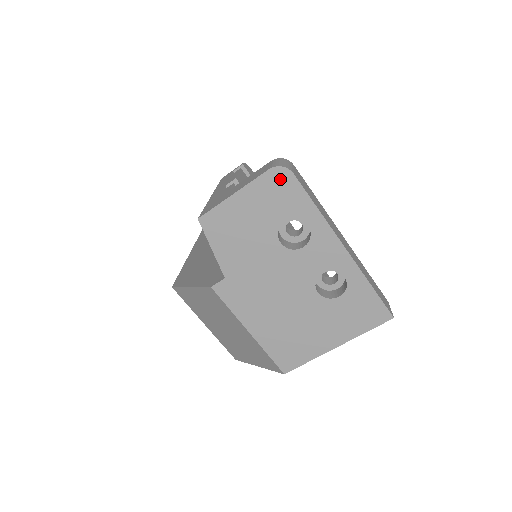
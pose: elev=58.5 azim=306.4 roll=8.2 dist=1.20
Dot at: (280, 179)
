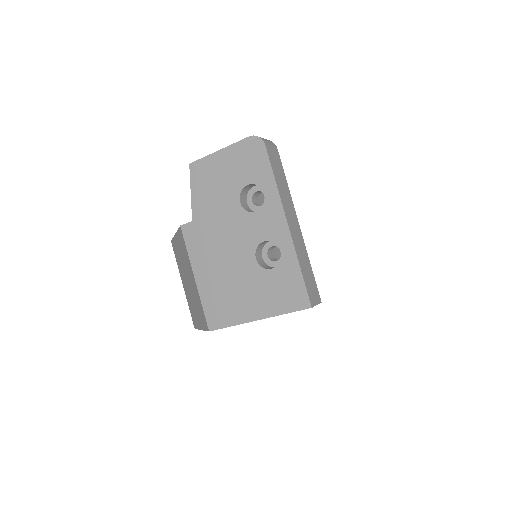
Dot at: (254, 147)
